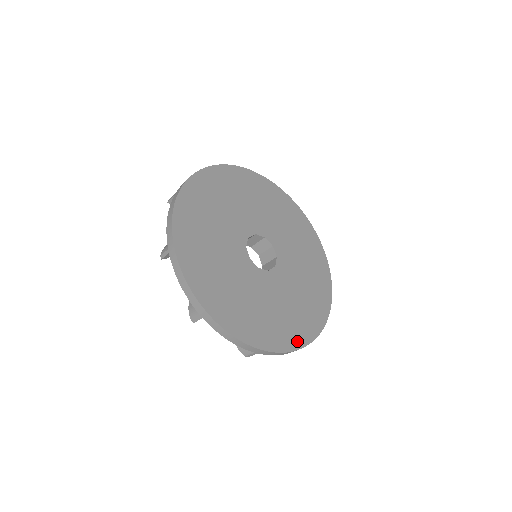
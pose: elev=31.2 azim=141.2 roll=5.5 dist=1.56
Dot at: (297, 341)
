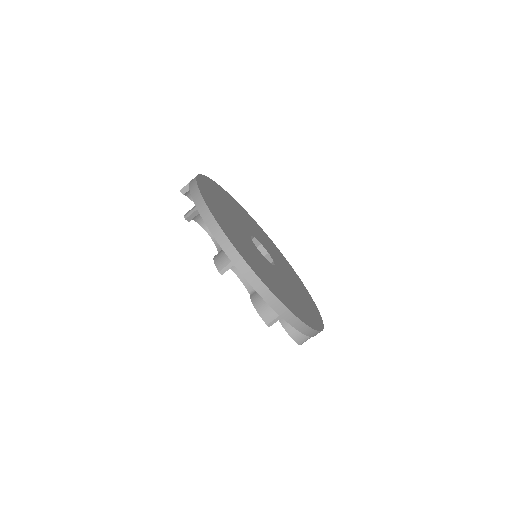
Dot at: (310, 323)
